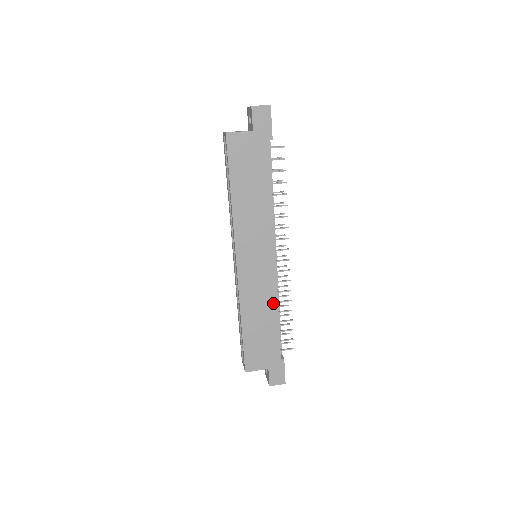
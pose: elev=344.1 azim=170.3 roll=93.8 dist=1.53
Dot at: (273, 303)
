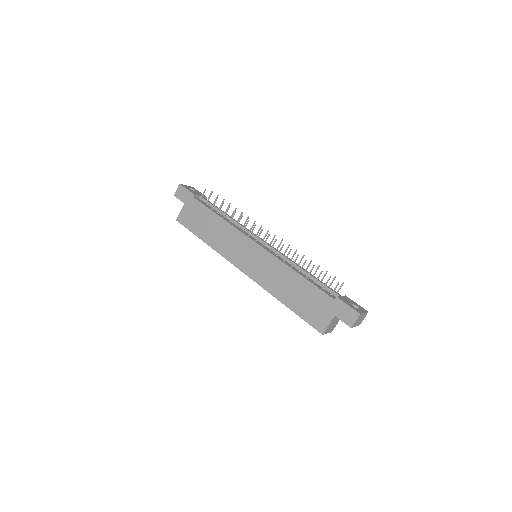
Dot at: (286, 269)
